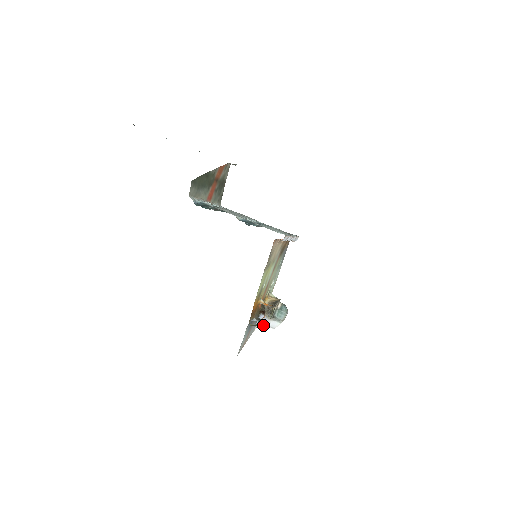
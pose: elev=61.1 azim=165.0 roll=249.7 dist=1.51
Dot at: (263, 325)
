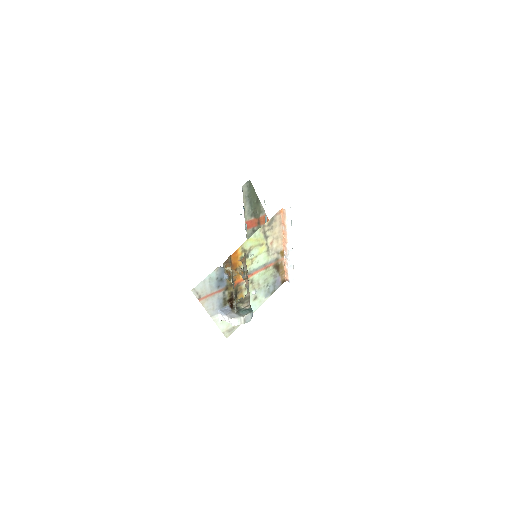
Dot at: (232, 273)
